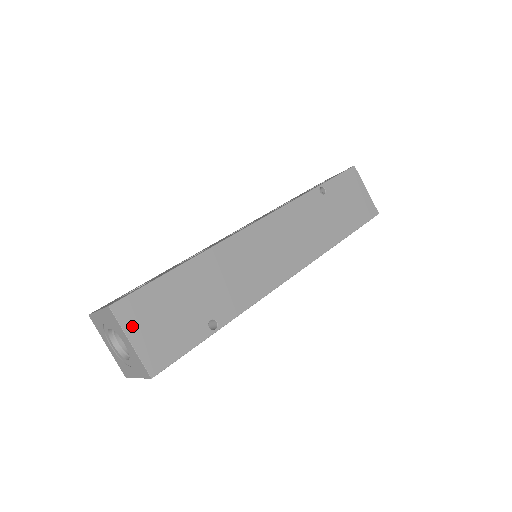
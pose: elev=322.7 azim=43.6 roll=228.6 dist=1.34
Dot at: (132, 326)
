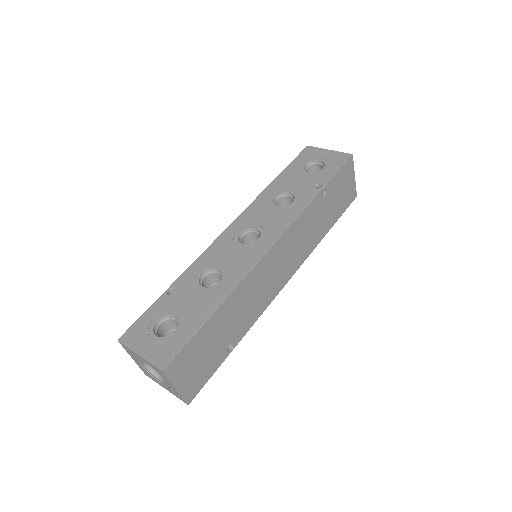
Dot at: (178, 377)
